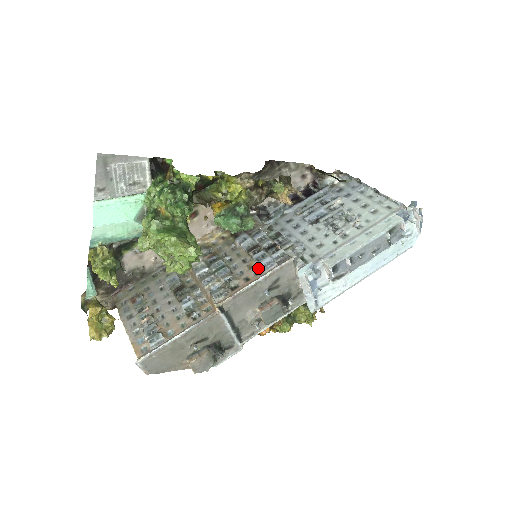
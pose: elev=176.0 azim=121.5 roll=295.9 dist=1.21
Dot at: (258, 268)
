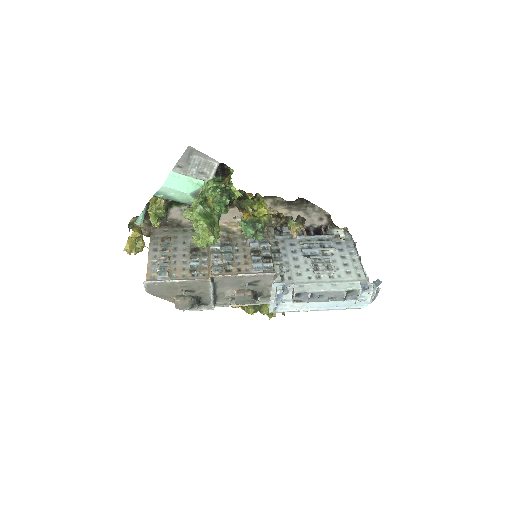
Dot at: (250, 267)
